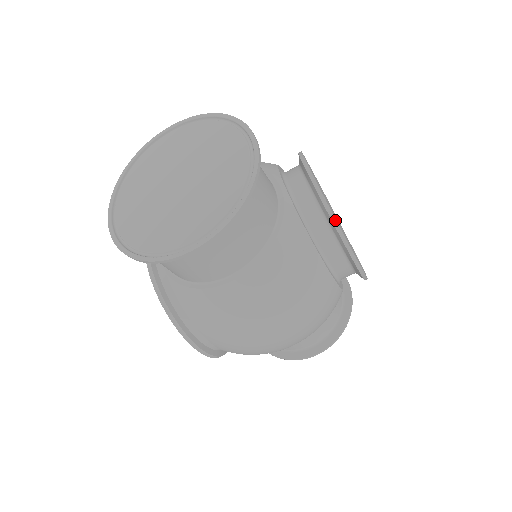
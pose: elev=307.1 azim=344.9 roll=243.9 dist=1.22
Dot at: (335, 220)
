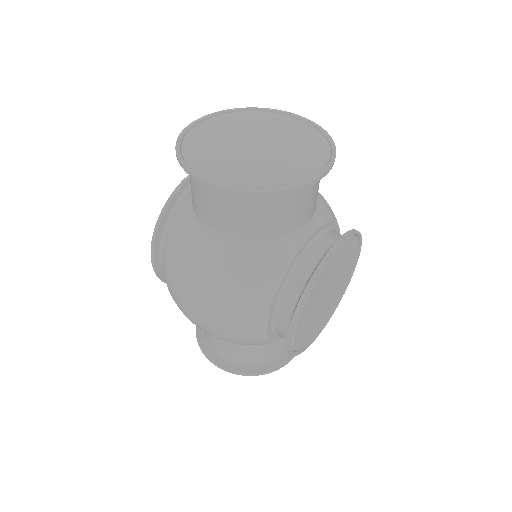
Dot at: (310, 285)
